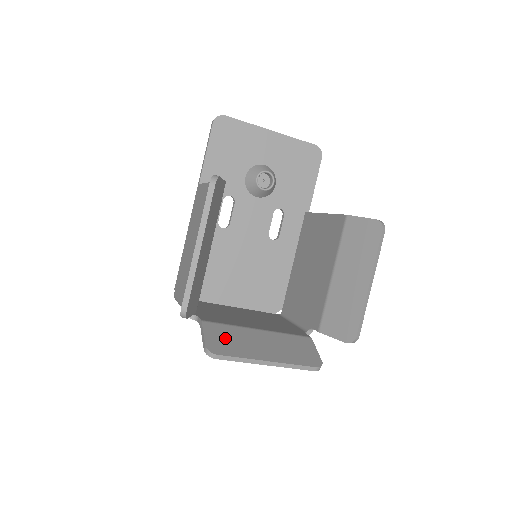
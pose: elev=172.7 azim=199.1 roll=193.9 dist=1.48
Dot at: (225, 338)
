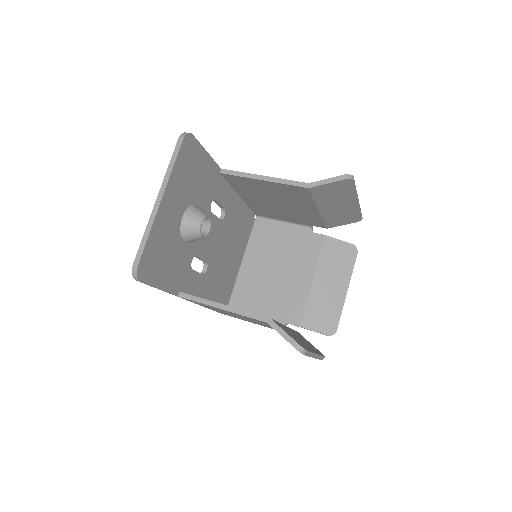
Dot at: (321, 316)
